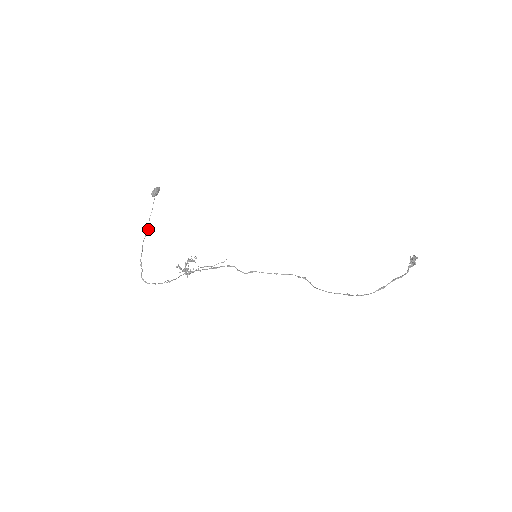
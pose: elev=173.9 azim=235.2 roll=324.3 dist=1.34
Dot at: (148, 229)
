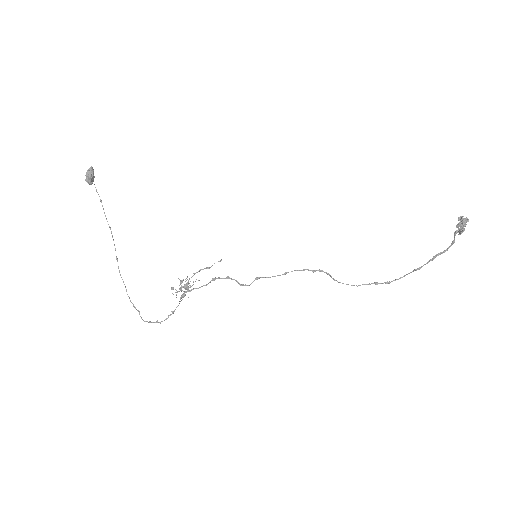
Dot at: (114, 245)
